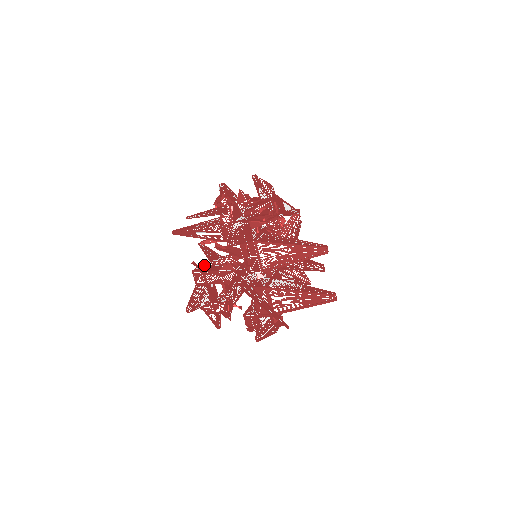
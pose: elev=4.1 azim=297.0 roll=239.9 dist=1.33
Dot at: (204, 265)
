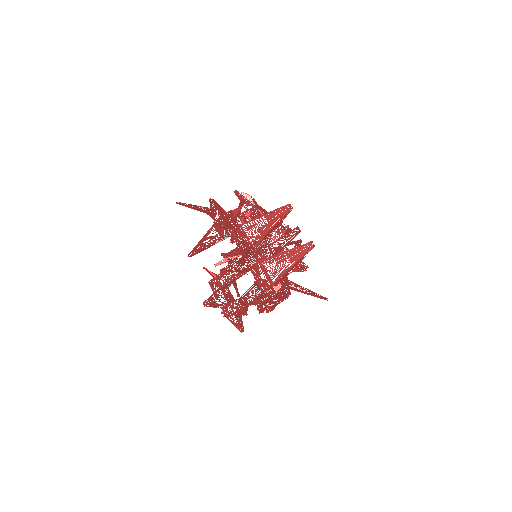
Dot at: occluded
